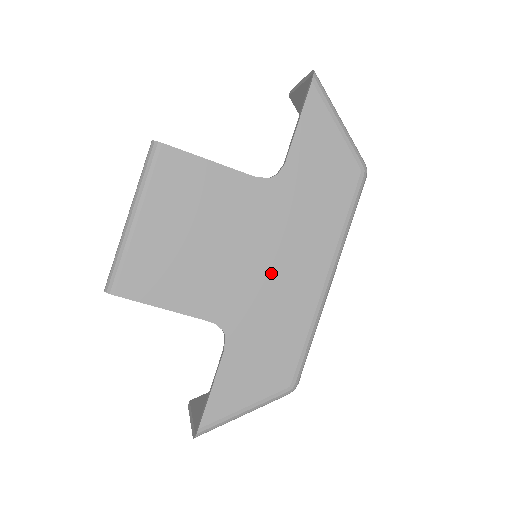
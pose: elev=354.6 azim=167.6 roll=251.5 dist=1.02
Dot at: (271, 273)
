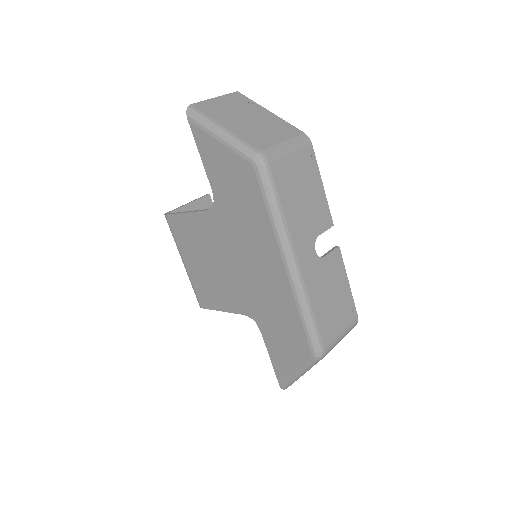
Dot at: (252, 274)
